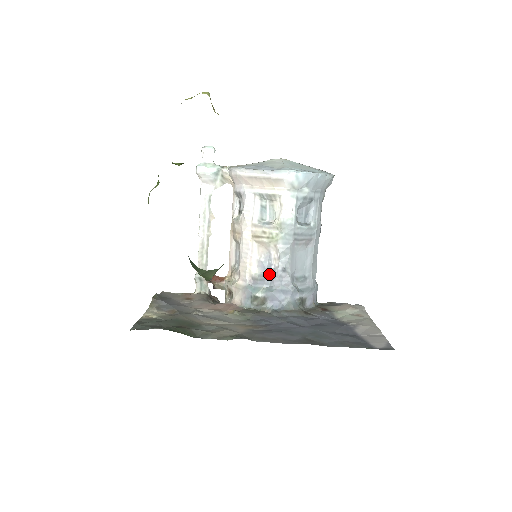
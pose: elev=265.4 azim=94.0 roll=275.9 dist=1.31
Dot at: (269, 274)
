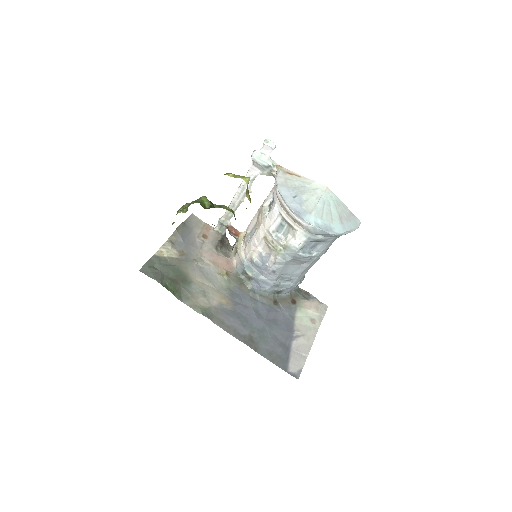
Dot at: (263, 266)
